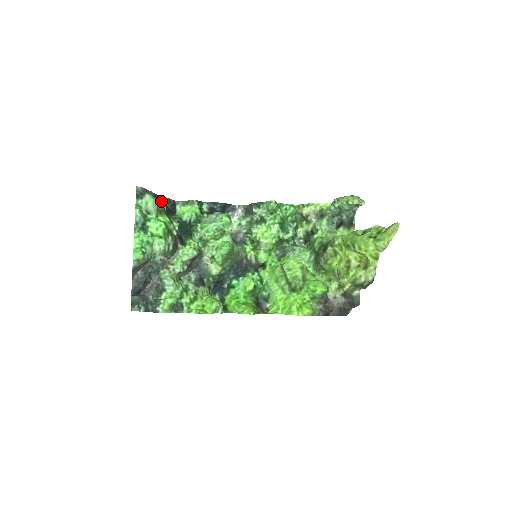
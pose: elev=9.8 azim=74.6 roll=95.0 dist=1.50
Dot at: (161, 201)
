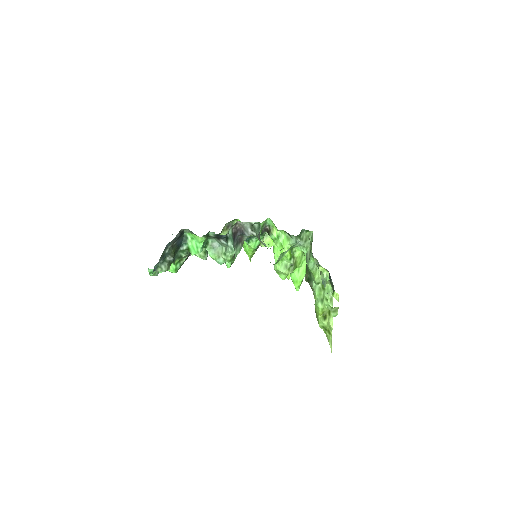
Dot at: (168, 250)
